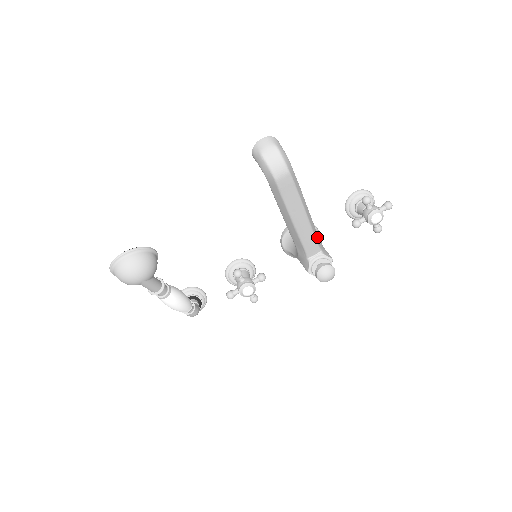
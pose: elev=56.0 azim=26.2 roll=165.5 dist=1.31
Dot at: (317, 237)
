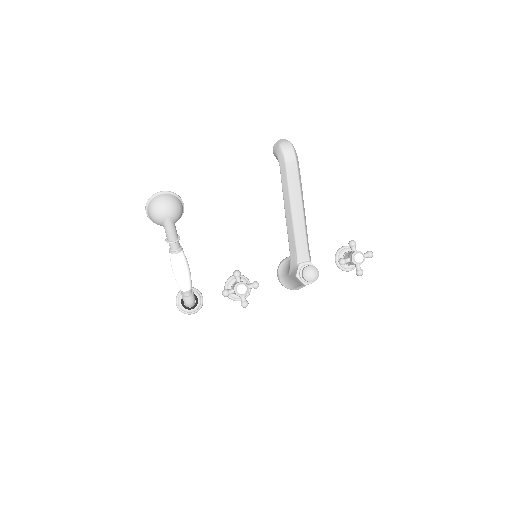
Dot at: (308, 246)
